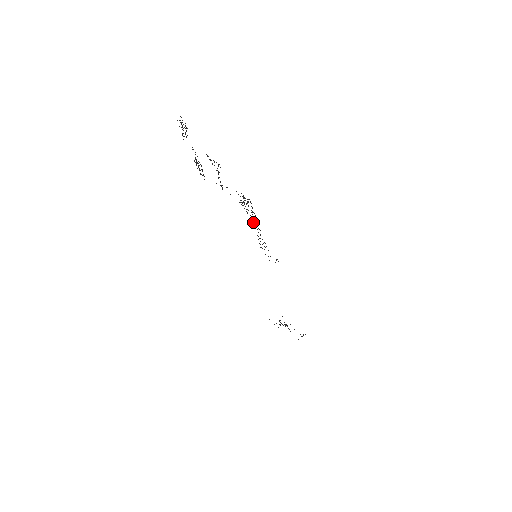
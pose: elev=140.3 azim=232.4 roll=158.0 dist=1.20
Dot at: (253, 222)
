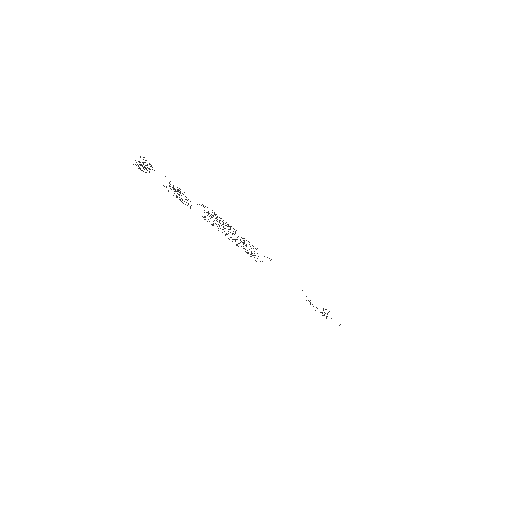
Dot at: (222, 232)
